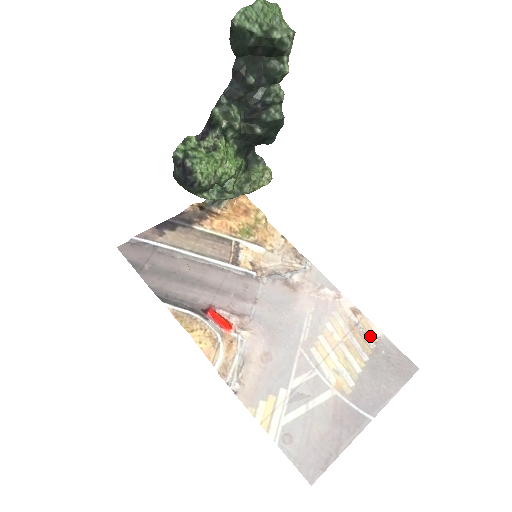
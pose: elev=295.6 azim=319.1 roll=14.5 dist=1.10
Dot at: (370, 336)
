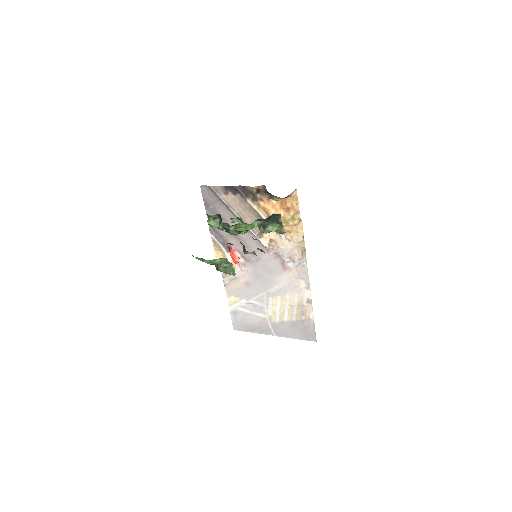
Dot at: (306, 315)
